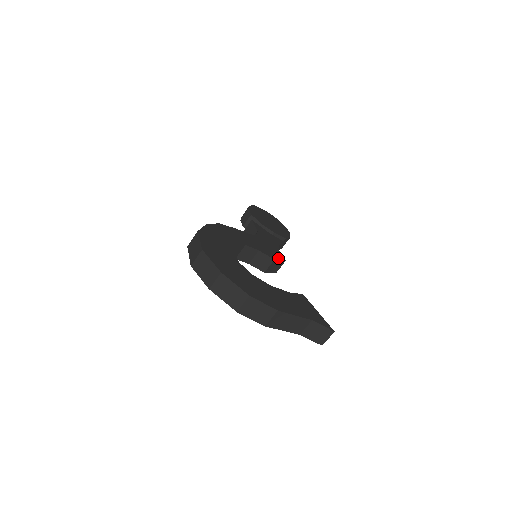
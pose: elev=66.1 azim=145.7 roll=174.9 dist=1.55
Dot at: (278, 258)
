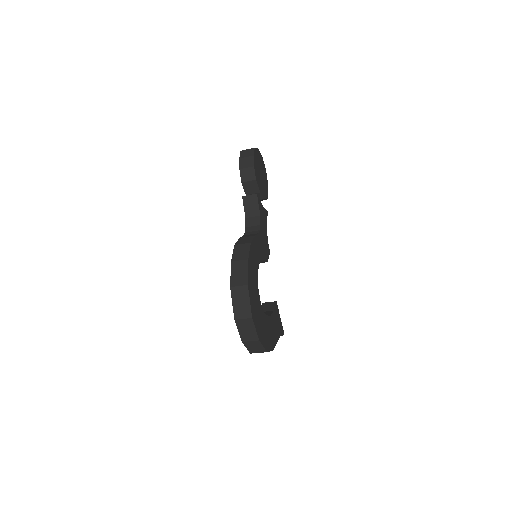
Dot at: (268, 256)
